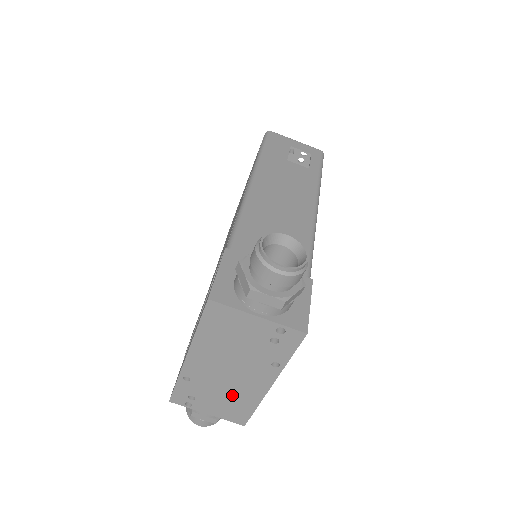
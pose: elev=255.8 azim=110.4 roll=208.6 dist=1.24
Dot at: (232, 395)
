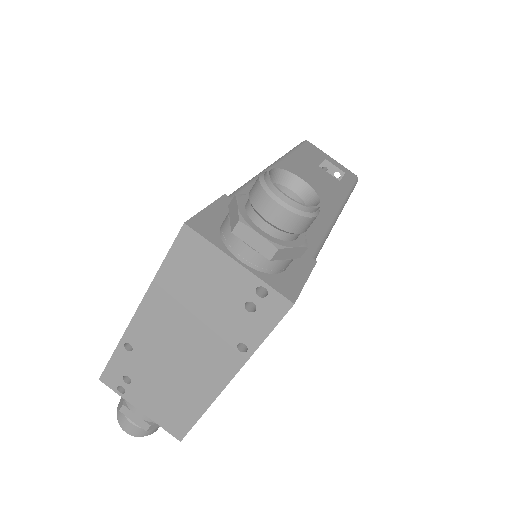
Dot at: (177, 386)
